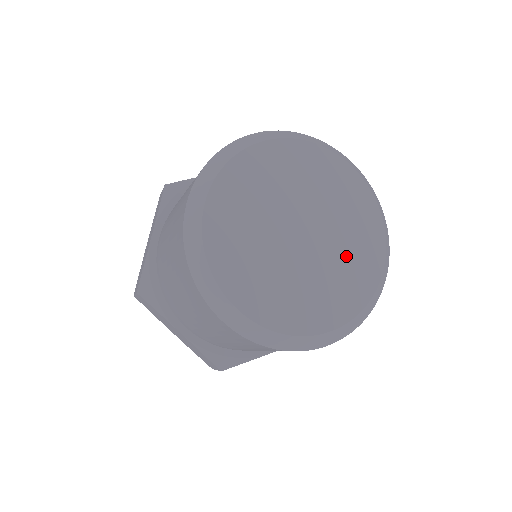
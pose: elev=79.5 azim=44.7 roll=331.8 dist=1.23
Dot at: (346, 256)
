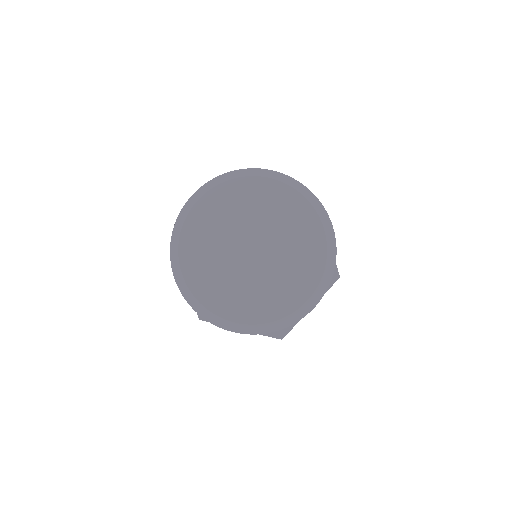
Dot at: (292, 244)
